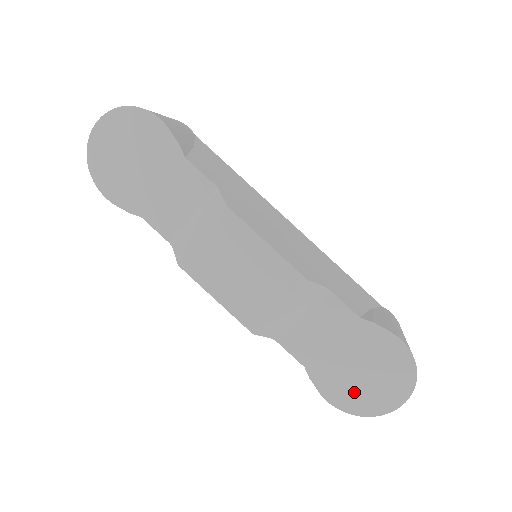
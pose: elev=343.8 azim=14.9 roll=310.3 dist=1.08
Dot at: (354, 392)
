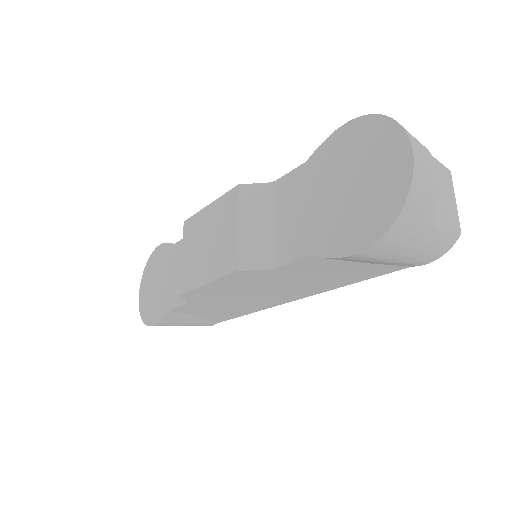
Dot at: (364, 209)
